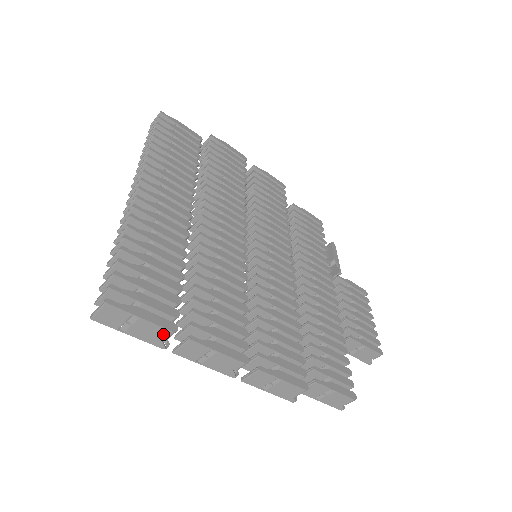
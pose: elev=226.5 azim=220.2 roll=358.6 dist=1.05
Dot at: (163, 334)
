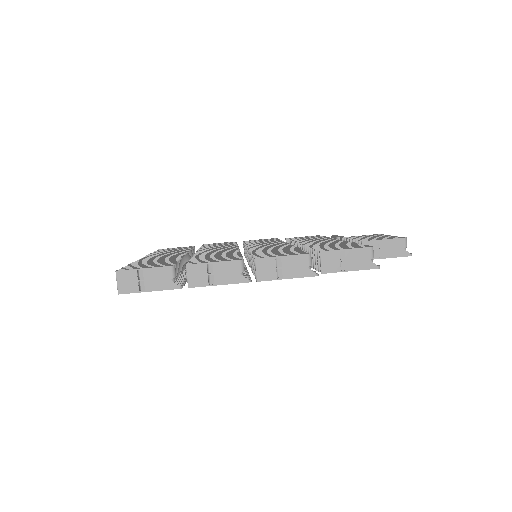
Dot at: (167, 273)
